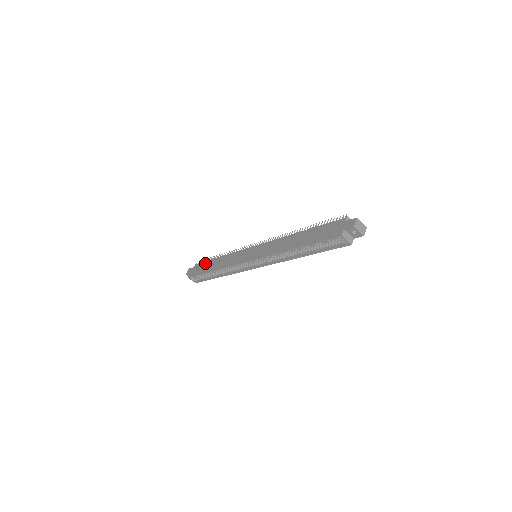
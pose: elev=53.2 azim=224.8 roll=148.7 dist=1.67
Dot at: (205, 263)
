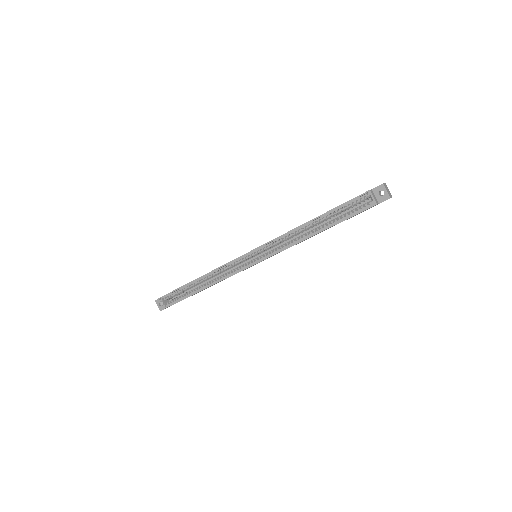
Dot at: occluded
